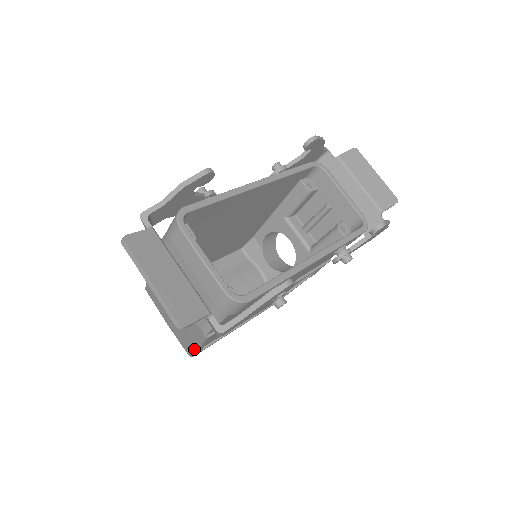
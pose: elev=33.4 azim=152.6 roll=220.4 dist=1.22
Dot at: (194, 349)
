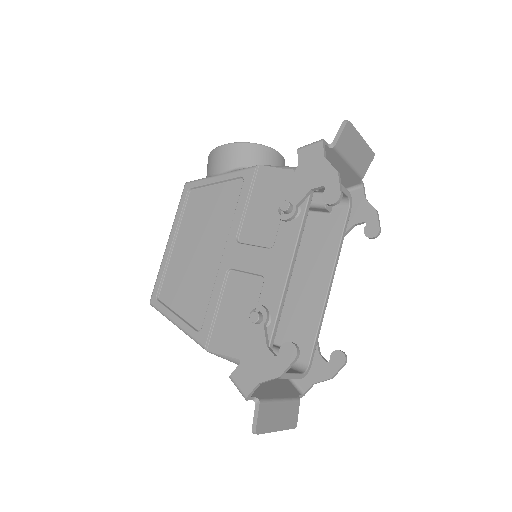
Dot at: occluded
